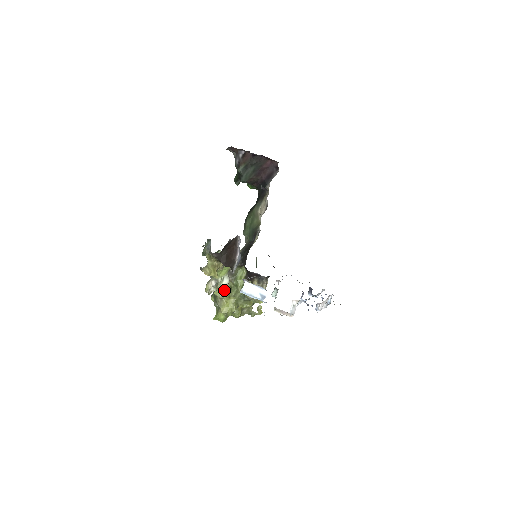
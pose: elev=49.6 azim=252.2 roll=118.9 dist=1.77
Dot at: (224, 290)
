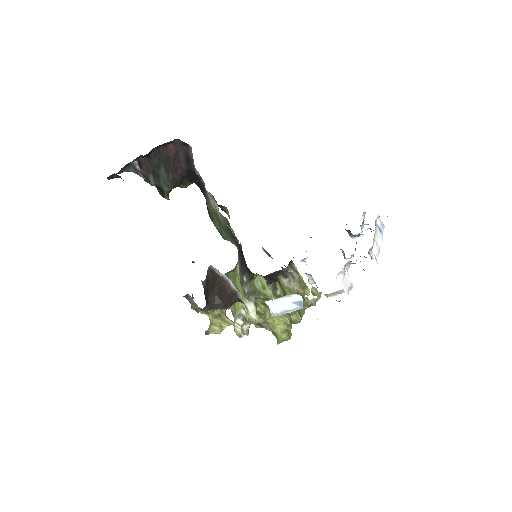
Dot at: (259, 313)
